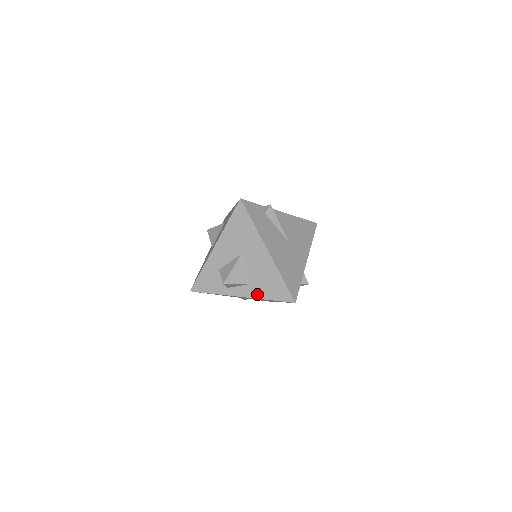
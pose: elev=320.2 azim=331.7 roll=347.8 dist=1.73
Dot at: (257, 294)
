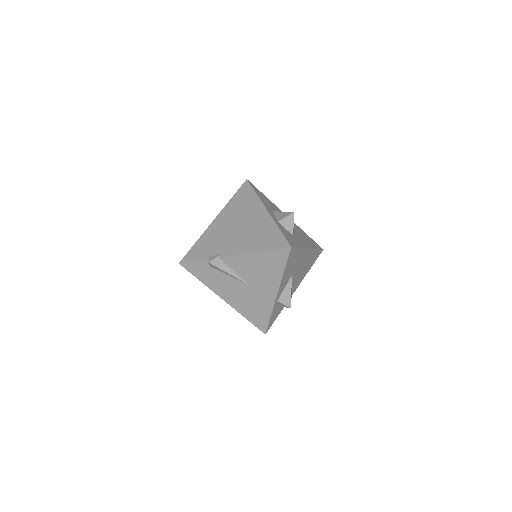
Dot at: occluded
